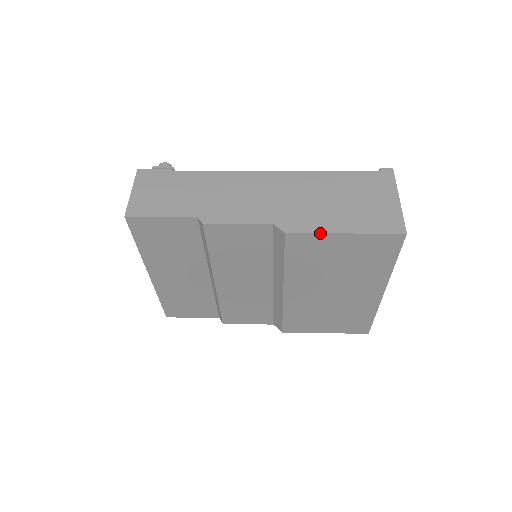
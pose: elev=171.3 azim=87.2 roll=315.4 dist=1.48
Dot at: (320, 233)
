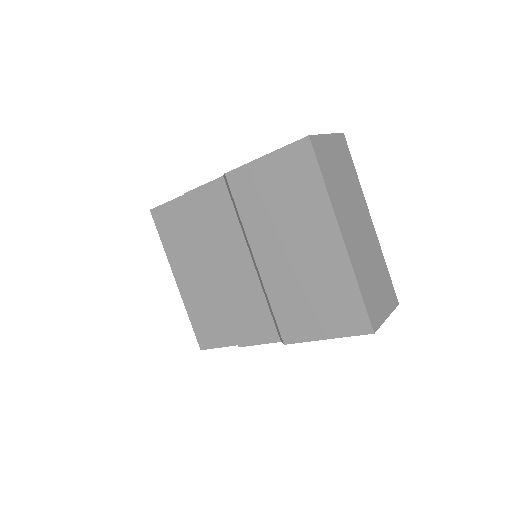
Dot at: (247, 163)
